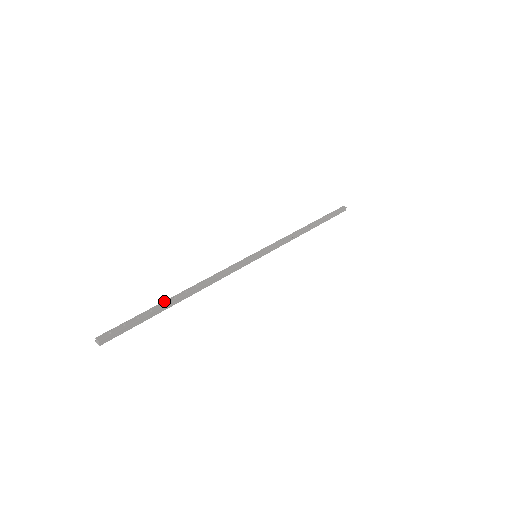
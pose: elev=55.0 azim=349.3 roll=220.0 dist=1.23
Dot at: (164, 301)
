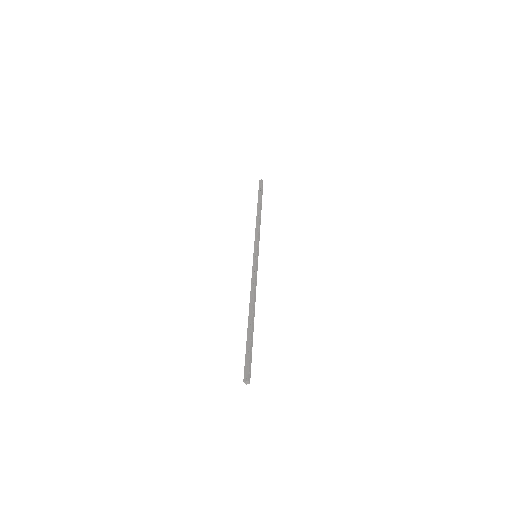
Dot at: (252, 327)
